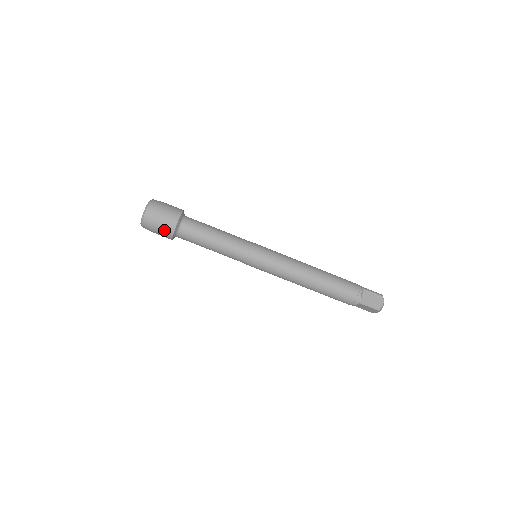
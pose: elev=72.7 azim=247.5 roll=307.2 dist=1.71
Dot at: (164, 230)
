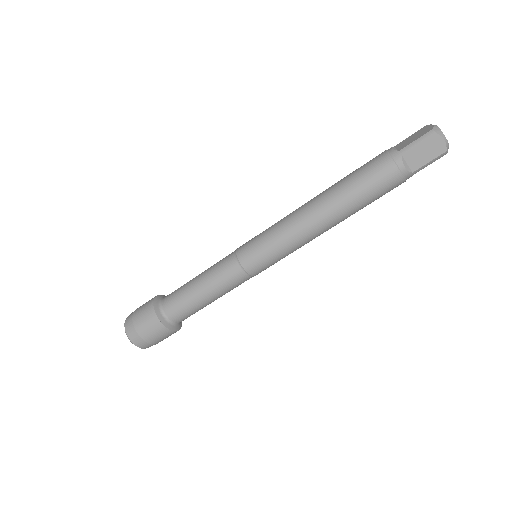
Dot at: occluded
